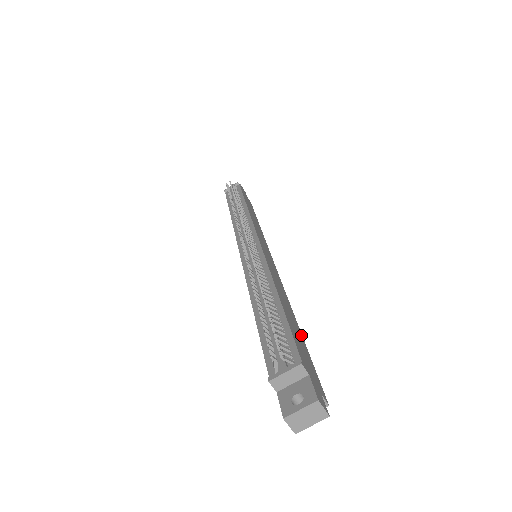
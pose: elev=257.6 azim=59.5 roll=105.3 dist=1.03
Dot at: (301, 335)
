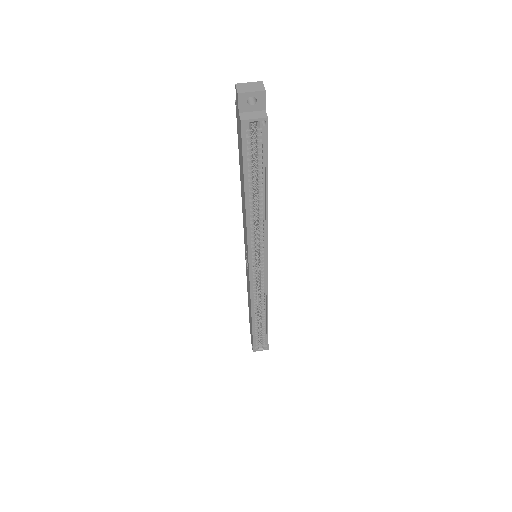
Dot at: (267, 182)
